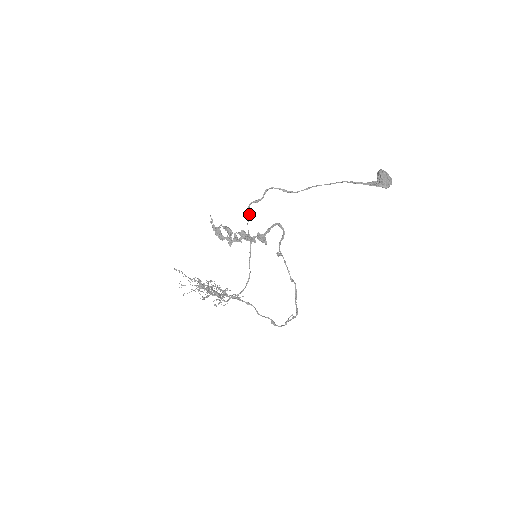
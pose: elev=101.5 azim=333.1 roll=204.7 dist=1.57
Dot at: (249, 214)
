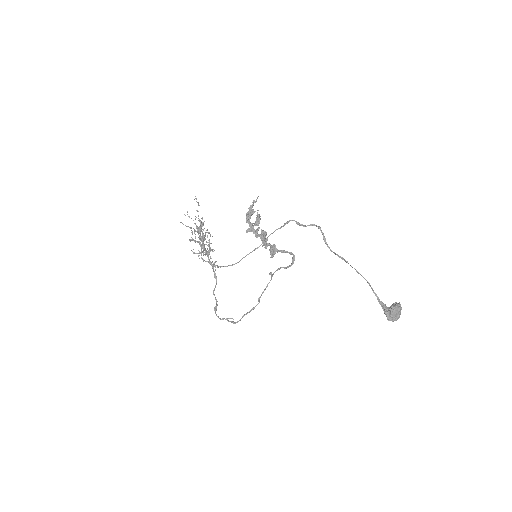
Dot at: (284, 225)
